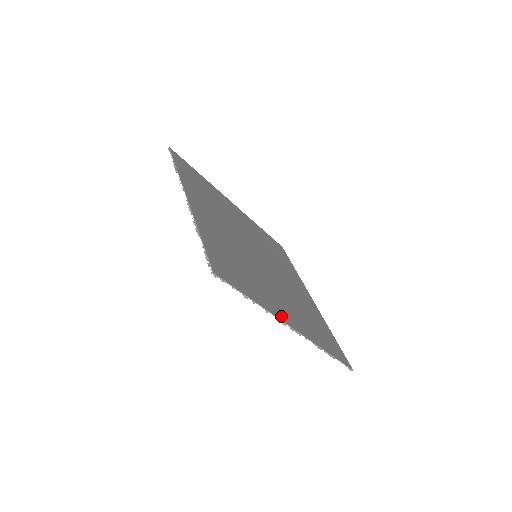
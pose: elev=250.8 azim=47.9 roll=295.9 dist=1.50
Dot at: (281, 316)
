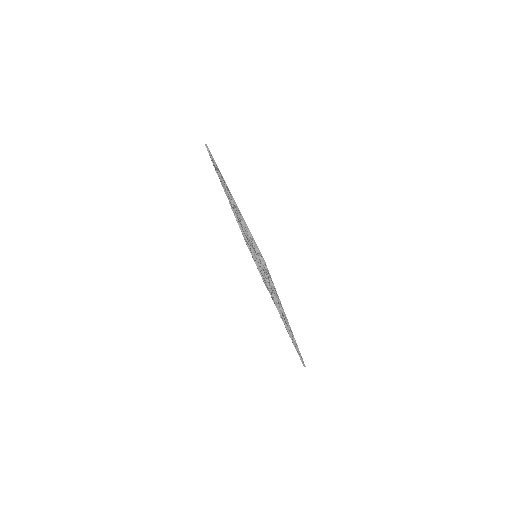
Dot at: occluded
